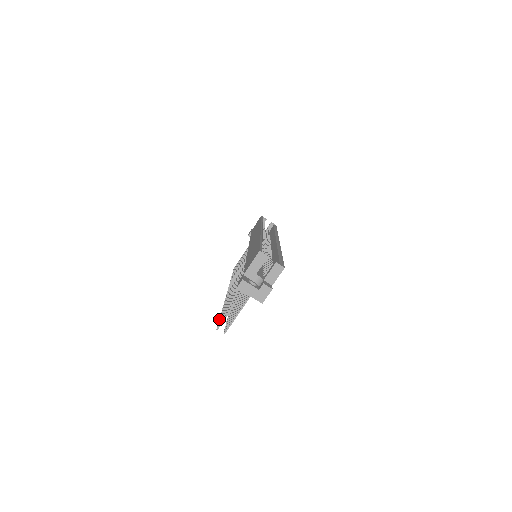
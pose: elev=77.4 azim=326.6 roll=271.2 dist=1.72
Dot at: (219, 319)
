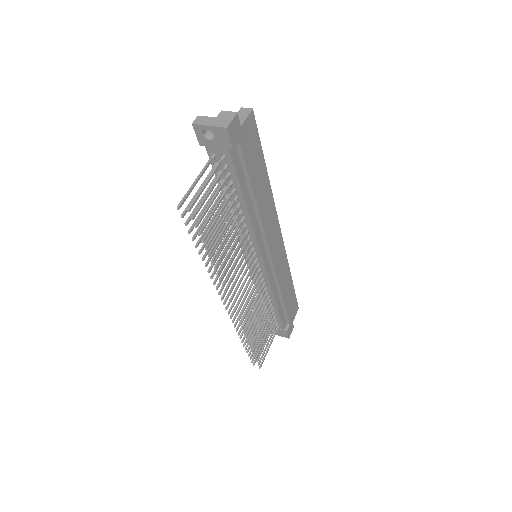
Dot at: (188, 230)
